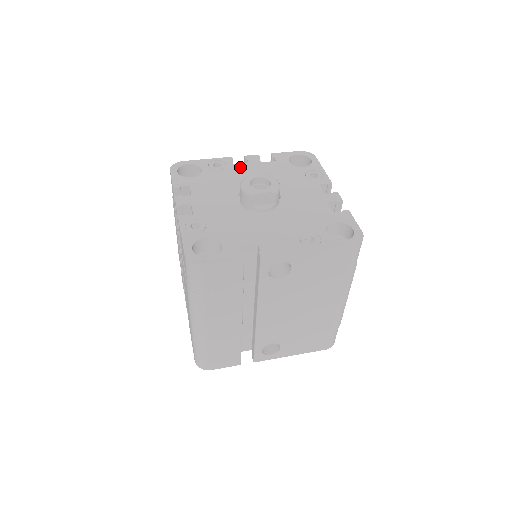
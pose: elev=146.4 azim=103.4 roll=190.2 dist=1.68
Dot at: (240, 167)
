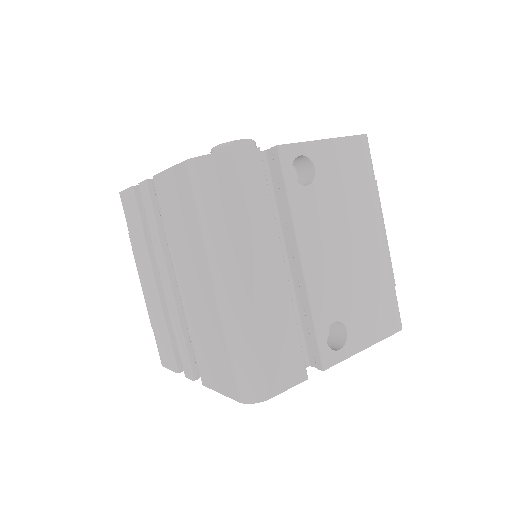
Dot at: occluded
